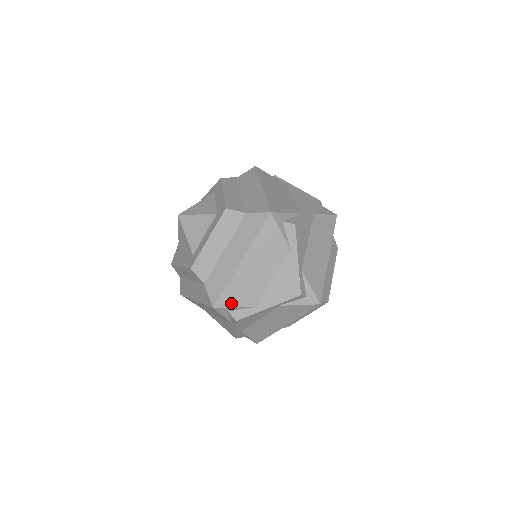
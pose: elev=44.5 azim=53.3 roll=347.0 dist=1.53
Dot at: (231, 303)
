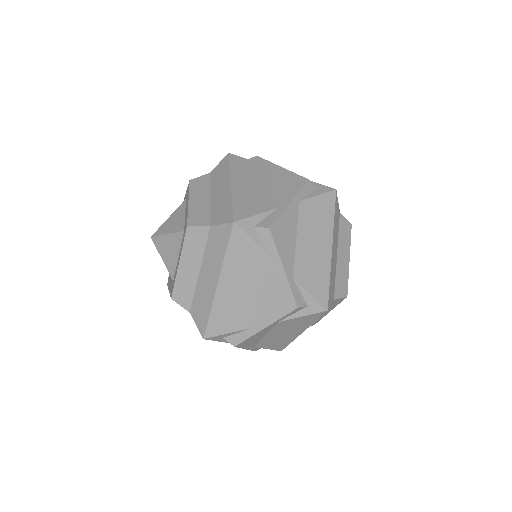
Dot at: (221, 330)
